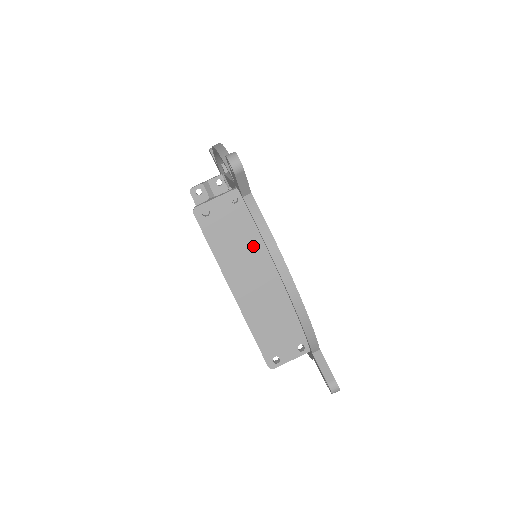
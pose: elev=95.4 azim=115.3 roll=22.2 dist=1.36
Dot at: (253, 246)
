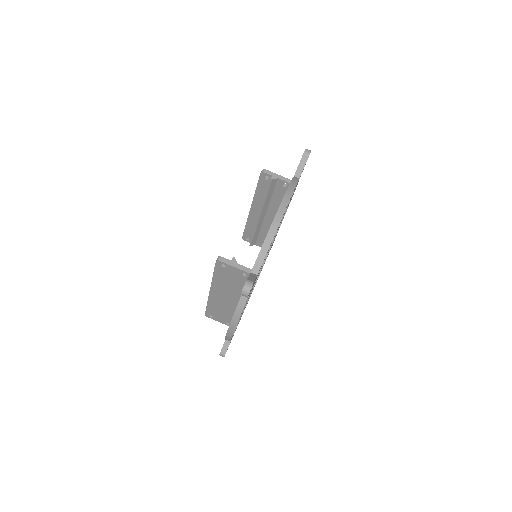
Dot at: (238, 290)
